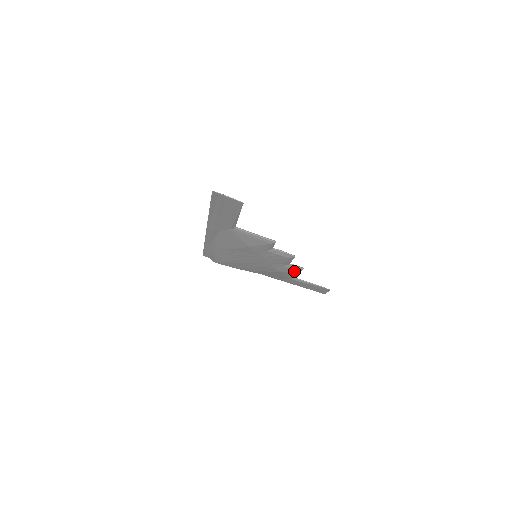
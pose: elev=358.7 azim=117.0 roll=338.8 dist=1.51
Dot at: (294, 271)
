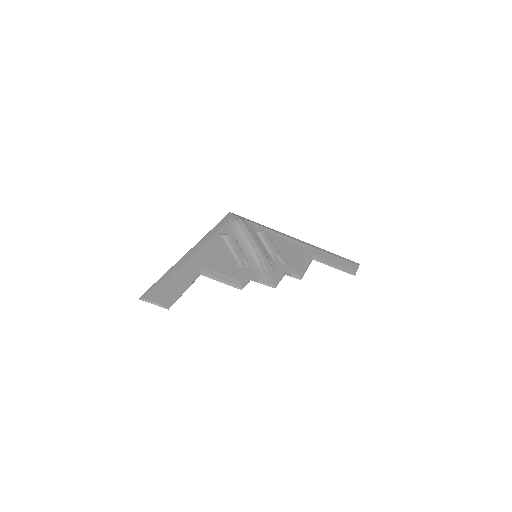
Dot at: occluded
